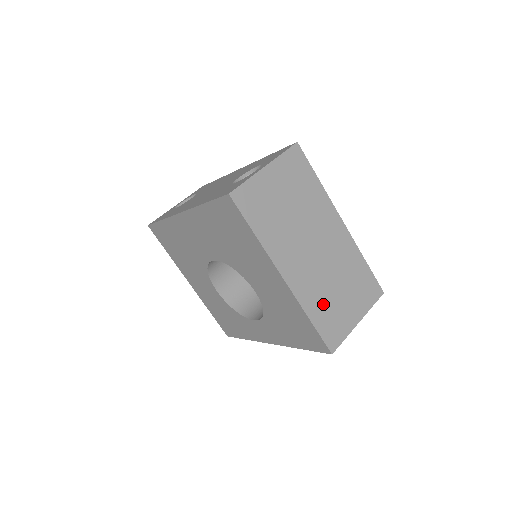
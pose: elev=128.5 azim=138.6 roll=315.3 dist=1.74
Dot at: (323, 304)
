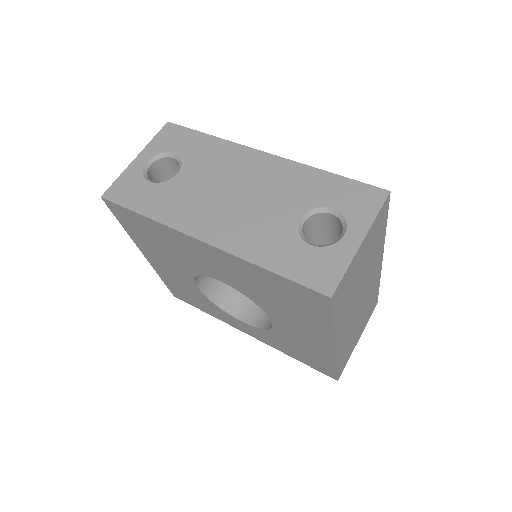
Dot at: (347, 346)
